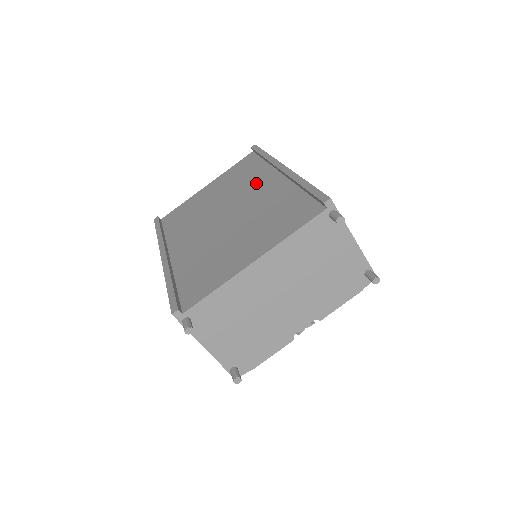
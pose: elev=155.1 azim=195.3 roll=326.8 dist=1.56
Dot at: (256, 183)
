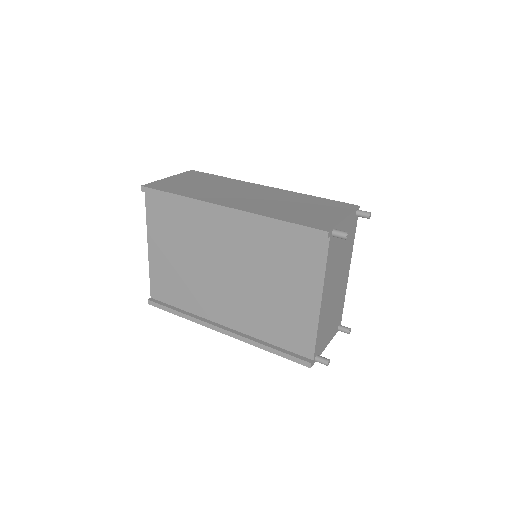
Dot at: (211, 230)
